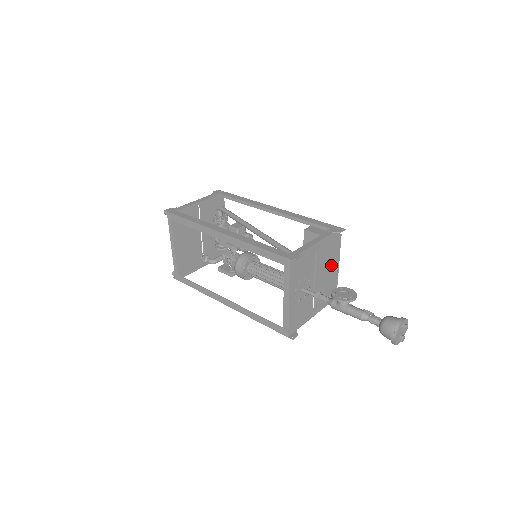
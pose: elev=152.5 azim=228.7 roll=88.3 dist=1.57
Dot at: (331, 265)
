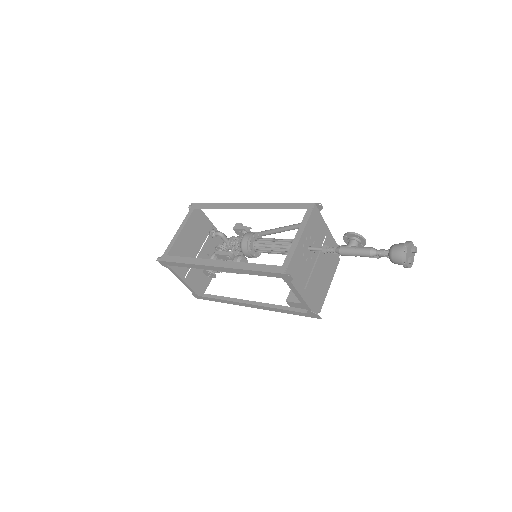
Dot at: (327, 273)
